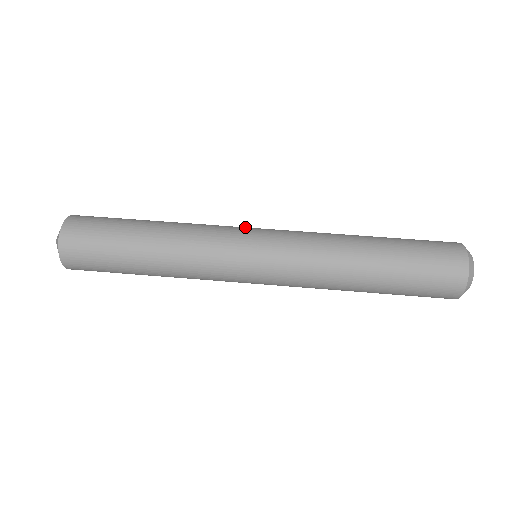
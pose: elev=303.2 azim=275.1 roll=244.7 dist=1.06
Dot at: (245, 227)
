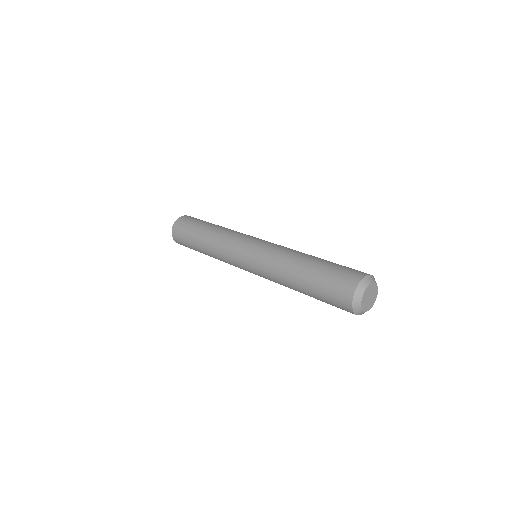
Dot at: occluded
